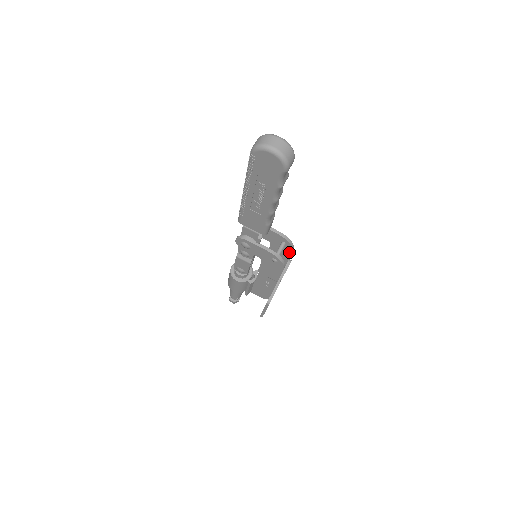
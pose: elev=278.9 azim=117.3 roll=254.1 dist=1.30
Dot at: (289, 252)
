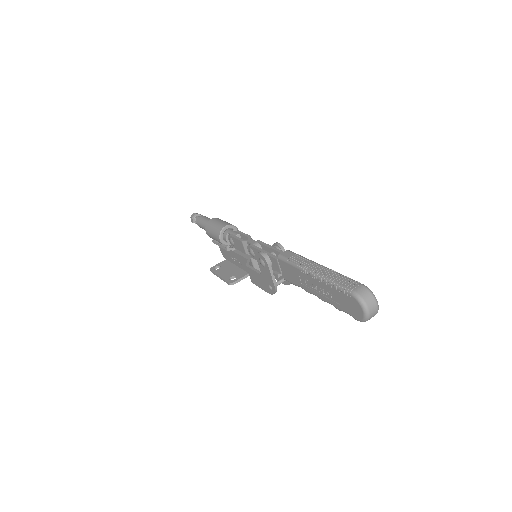
Dot at: occluded
